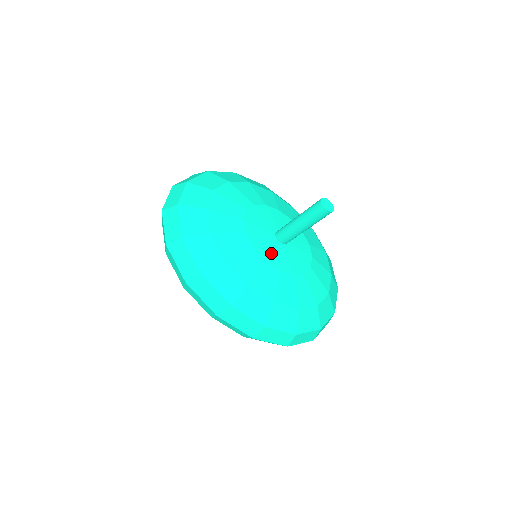
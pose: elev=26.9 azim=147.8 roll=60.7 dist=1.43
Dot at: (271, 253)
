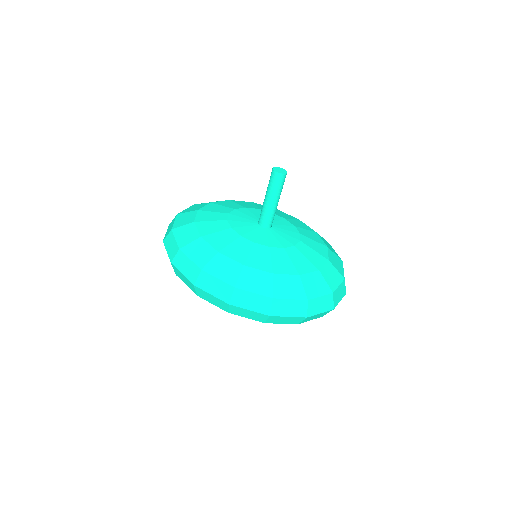
Dot at: (258, 236)
